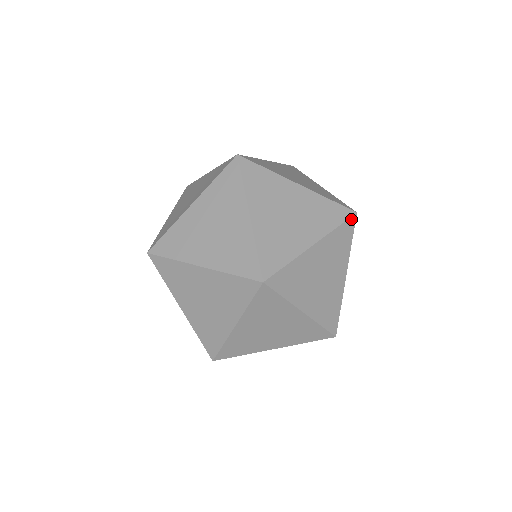
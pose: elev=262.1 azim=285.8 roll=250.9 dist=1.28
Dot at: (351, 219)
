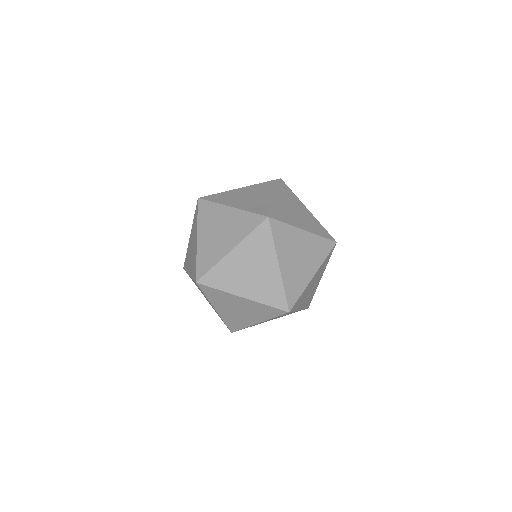
Dot at: (332, 242)
